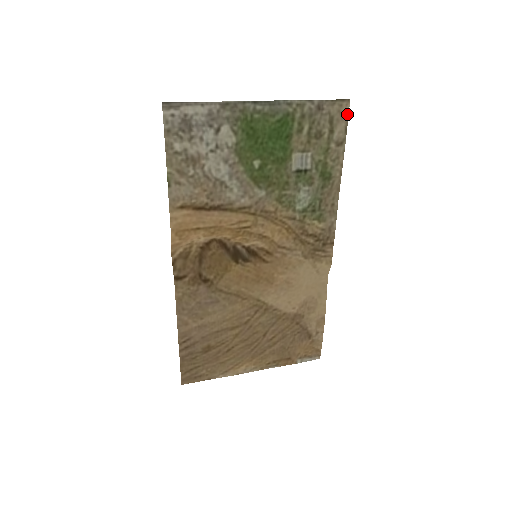
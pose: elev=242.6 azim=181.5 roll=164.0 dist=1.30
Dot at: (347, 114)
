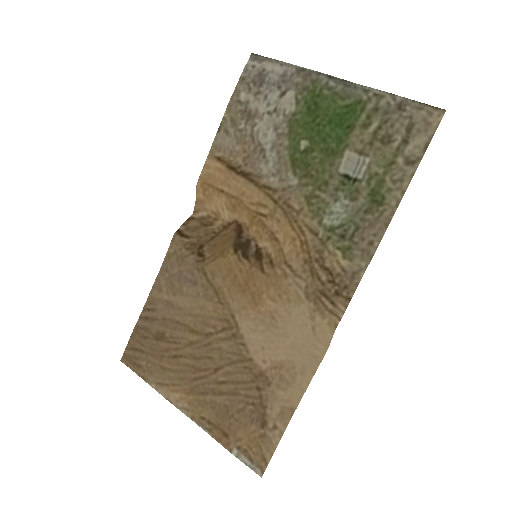
Dot at: (435, 128)
